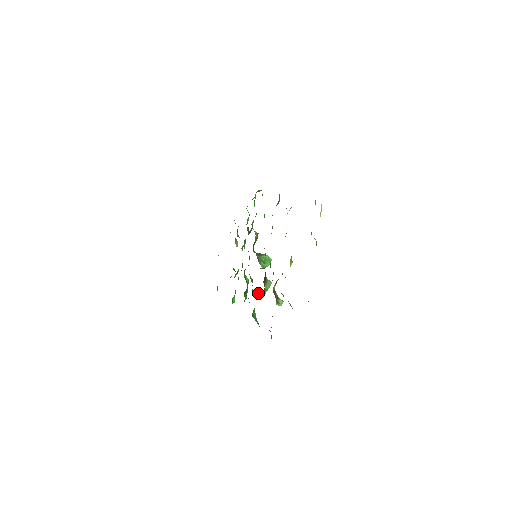
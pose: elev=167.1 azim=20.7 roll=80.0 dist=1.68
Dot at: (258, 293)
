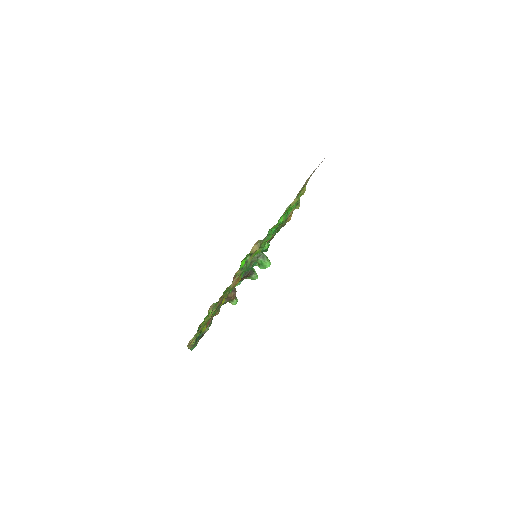
Dot at: occluded
